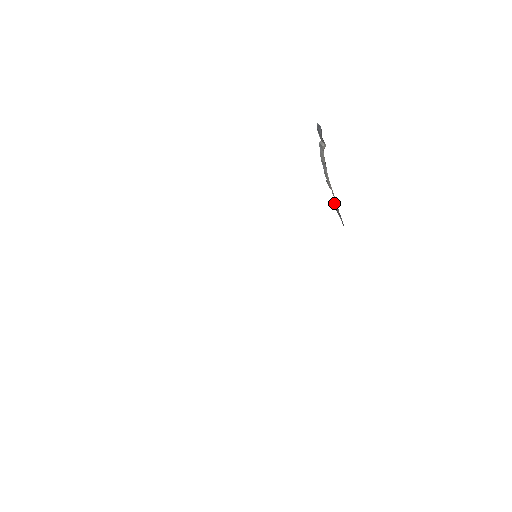
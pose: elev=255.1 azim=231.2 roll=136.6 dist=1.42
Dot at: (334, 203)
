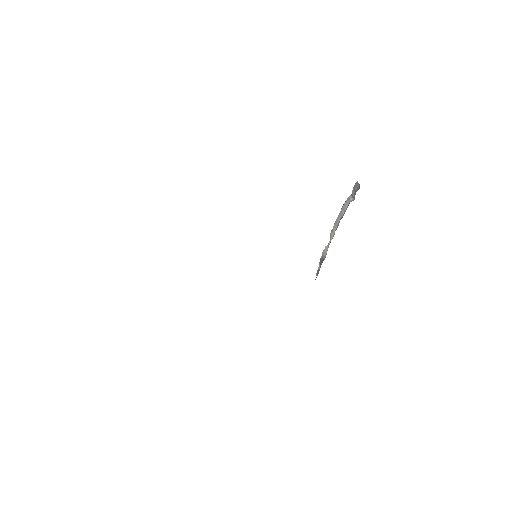
Dot at: (324, 251)
